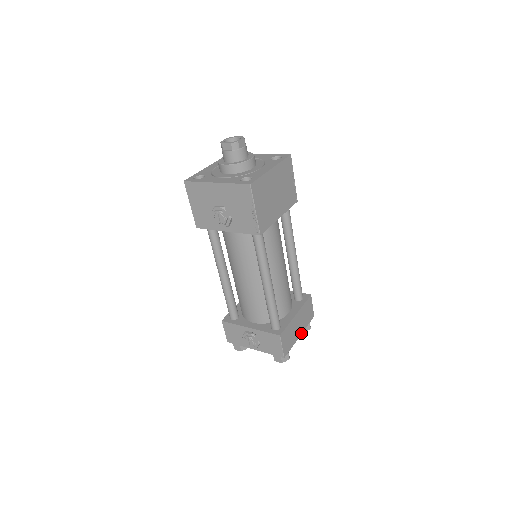
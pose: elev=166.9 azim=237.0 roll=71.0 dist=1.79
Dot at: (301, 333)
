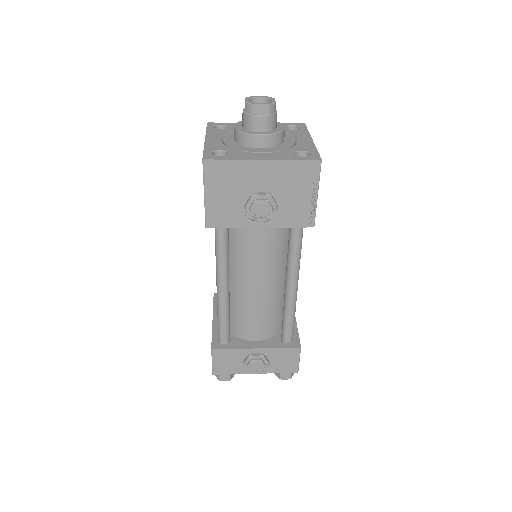
Dot at: occluded
